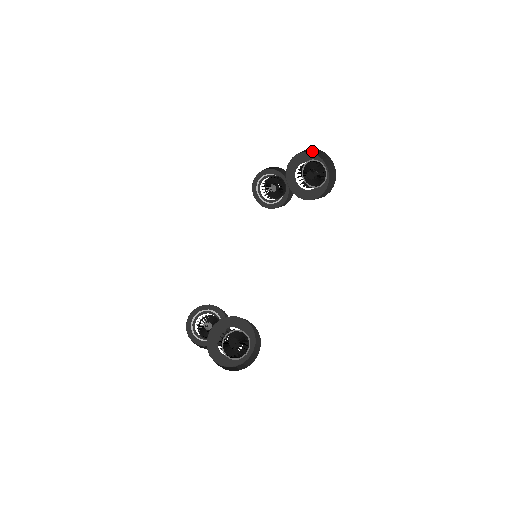
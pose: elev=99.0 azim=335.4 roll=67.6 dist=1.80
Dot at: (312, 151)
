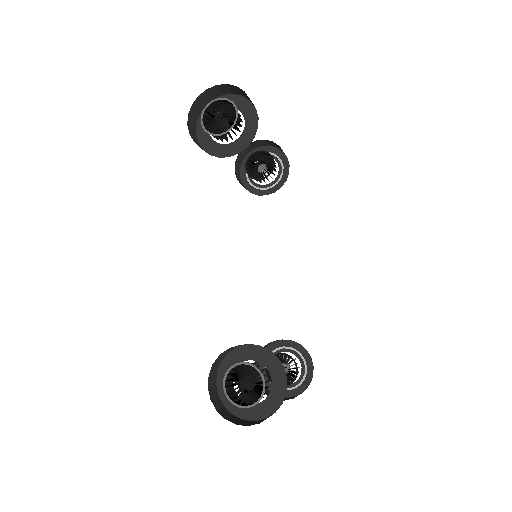
Dot at: (212, 97)
